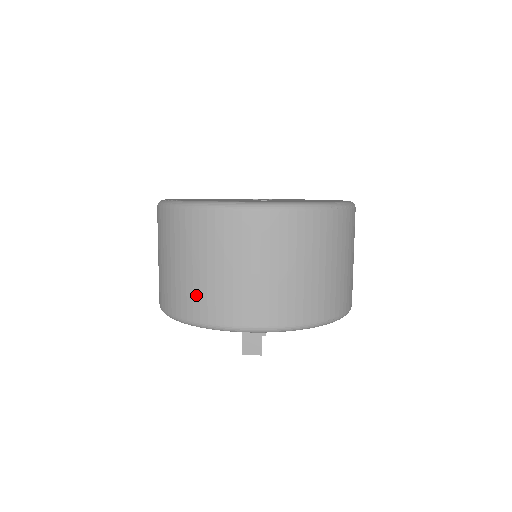
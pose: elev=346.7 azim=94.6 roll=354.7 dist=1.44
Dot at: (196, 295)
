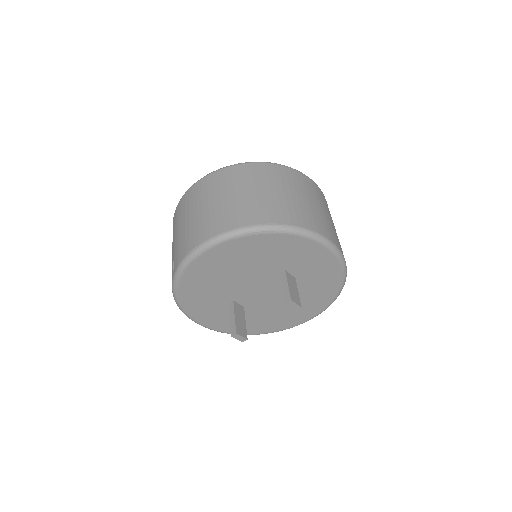
Dot at: (298, 211)
